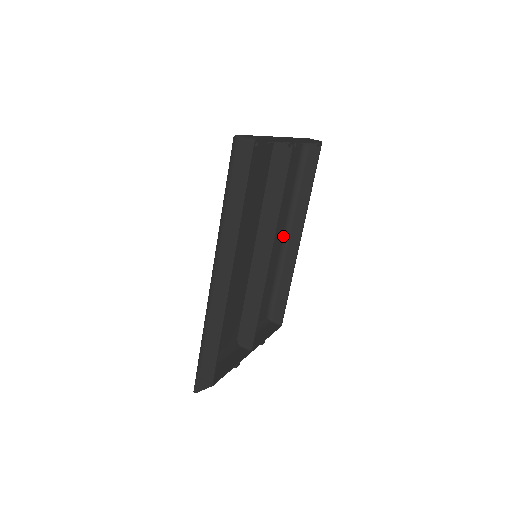
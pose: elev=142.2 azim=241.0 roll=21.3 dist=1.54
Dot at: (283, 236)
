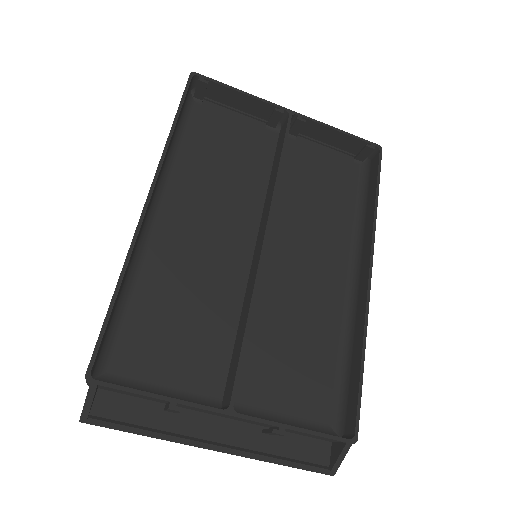
Dot at: (349, 278)
